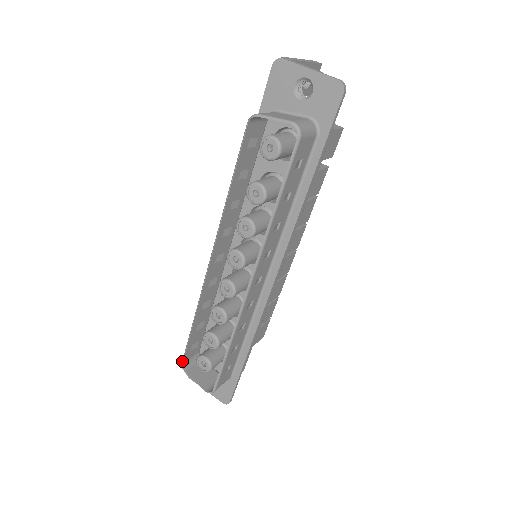
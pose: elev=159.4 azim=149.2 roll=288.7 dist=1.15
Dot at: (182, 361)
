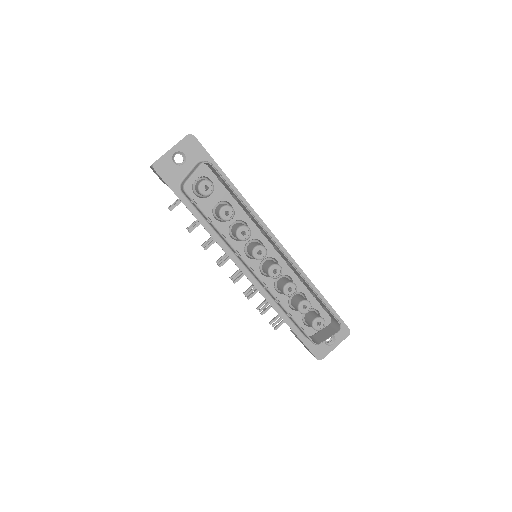
Dot at: (312, 341)
